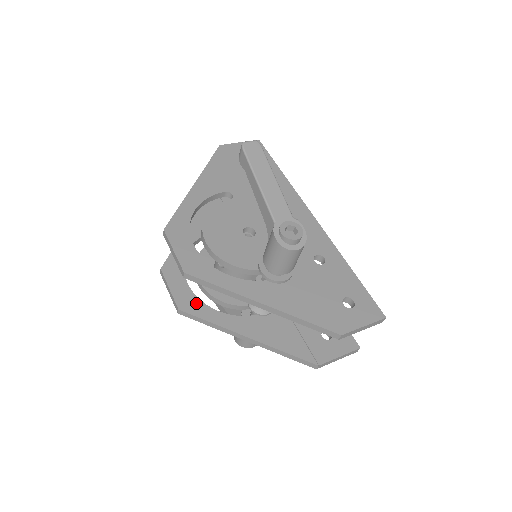
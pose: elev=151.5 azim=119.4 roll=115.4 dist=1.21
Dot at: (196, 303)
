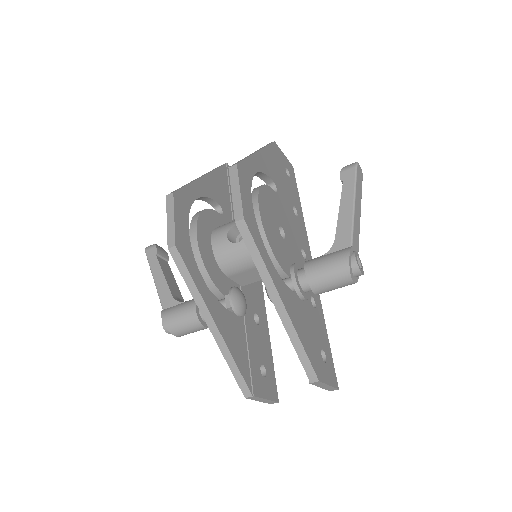
Dot at: (190, 253)
